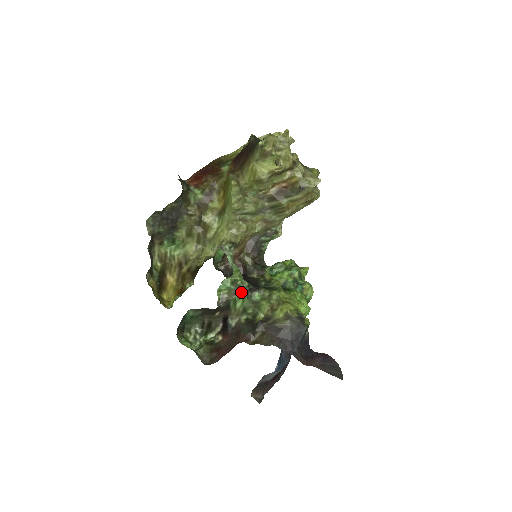
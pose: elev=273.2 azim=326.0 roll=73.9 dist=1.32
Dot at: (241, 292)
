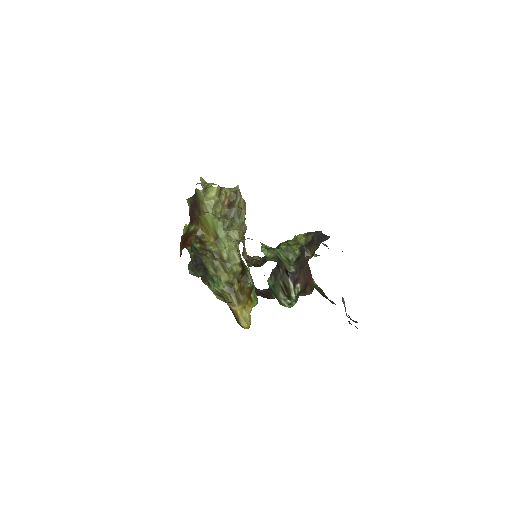
Dot at: (275, 248)
